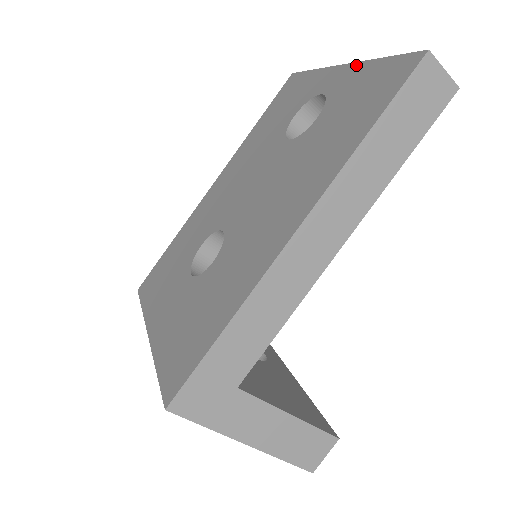
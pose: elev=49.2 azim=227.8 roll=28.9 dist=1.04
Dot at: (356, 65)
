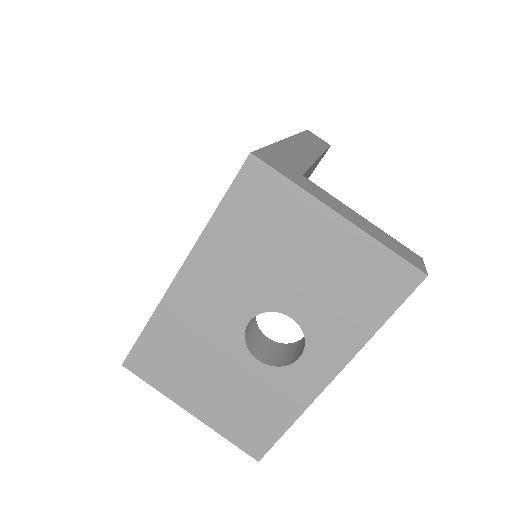
Dot at: occluded
